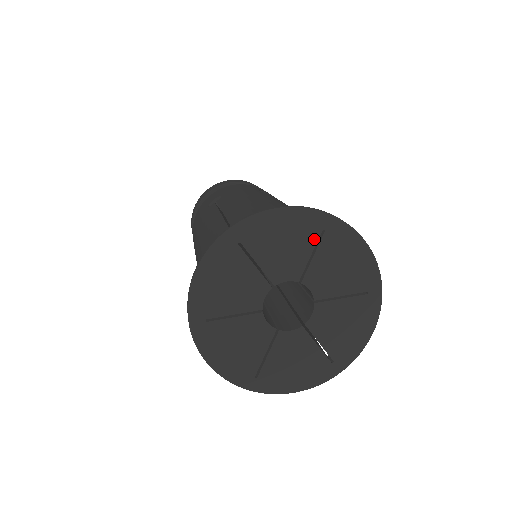
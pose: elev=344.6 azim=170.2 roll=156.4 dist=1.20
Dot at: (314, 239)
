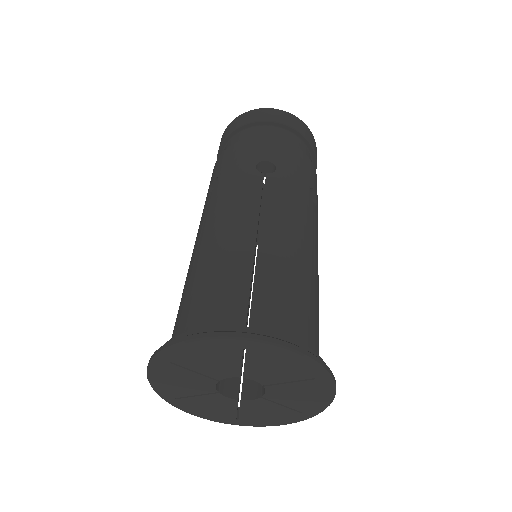
Dot at: (302, 378)
